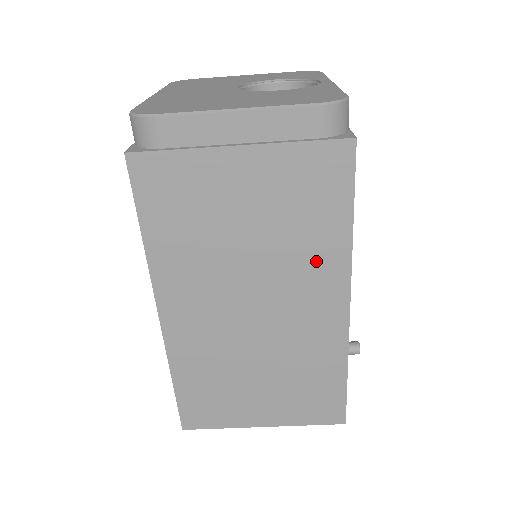
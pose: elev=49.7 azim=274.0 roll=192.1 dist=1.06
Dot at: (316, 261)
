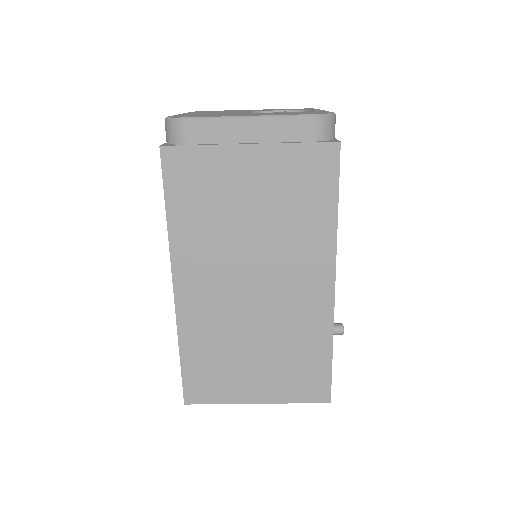
Dot at: (307, 244)
